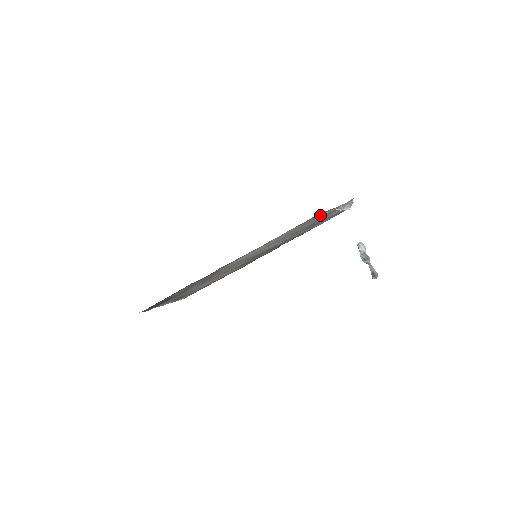
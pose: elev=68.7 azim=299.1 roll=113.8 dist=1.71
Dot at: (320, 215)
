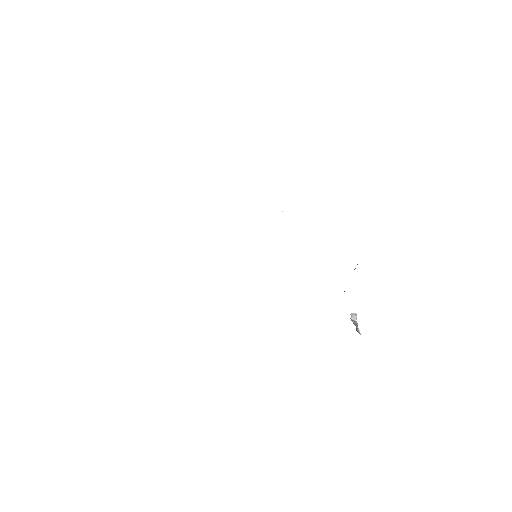
Dot at: occluded
